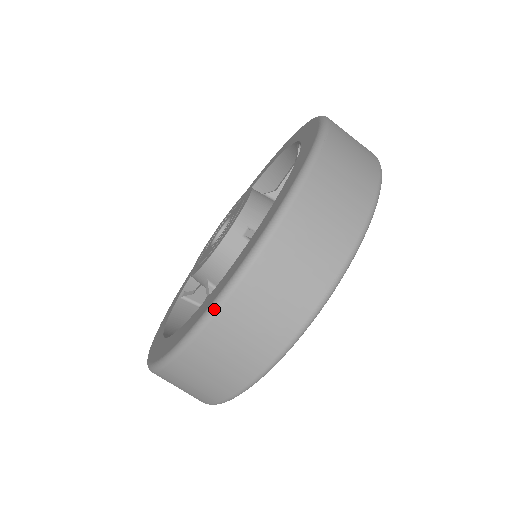
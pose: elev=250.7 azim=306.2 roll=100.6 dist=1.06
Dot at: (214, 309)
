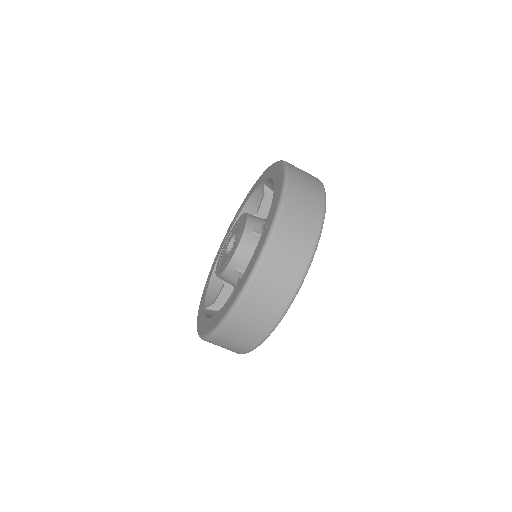
Dot at: (265, 250)
